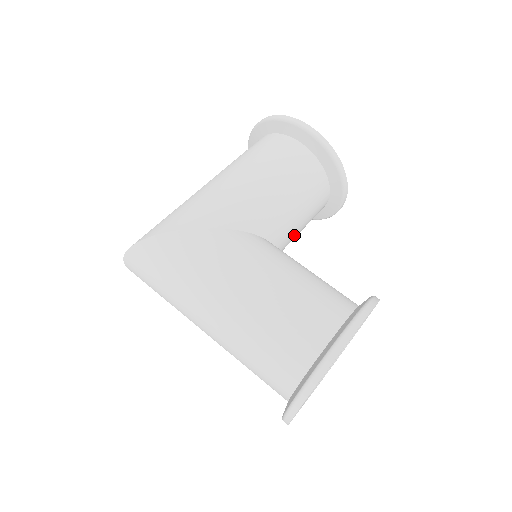
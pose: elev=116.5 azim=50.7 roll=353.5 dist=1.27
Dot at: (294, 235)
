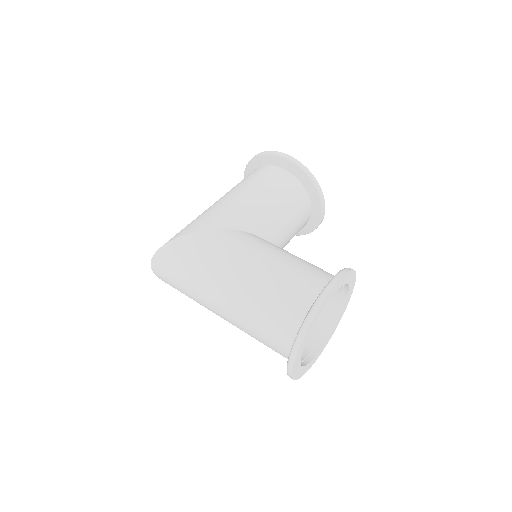
Dot at: (285, 240)
